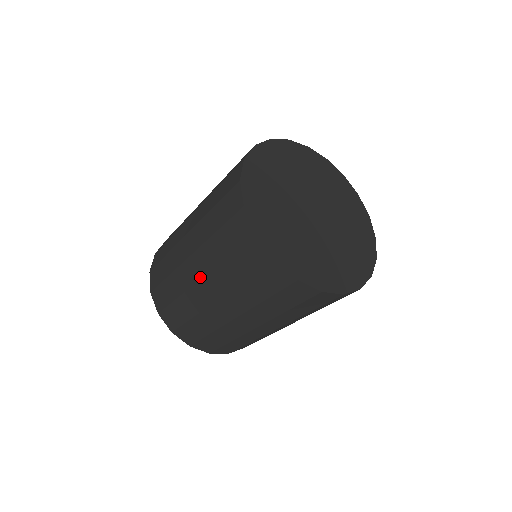
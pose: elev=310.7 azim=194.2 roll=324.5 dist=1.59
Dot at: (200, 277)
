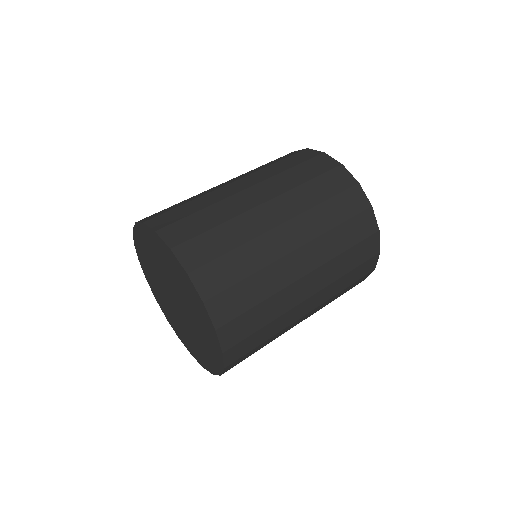
Dot at: (267, 199)
